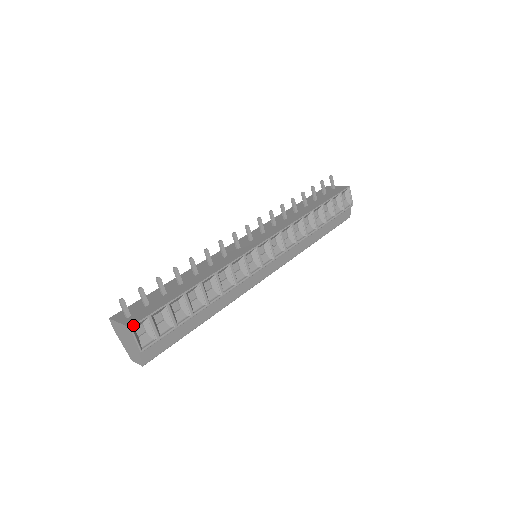
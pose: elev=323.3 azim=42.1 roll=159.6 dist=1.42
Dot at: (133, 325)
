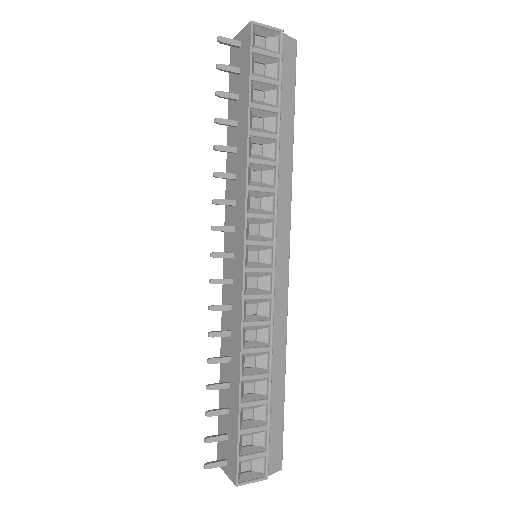
Dot at: (236, 482)
